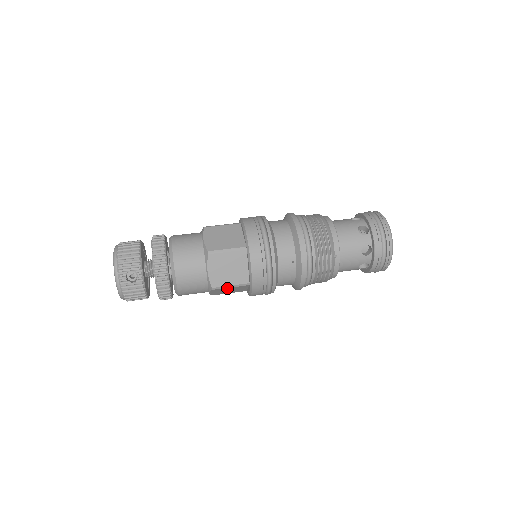
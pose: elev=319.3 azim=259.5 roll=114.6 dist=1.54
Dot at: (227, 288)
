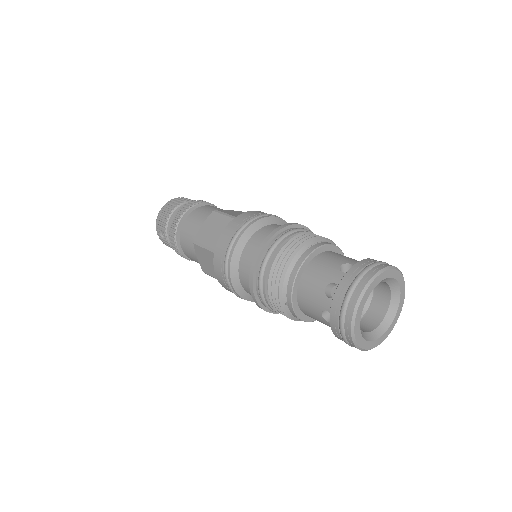
Dot at: occluded
